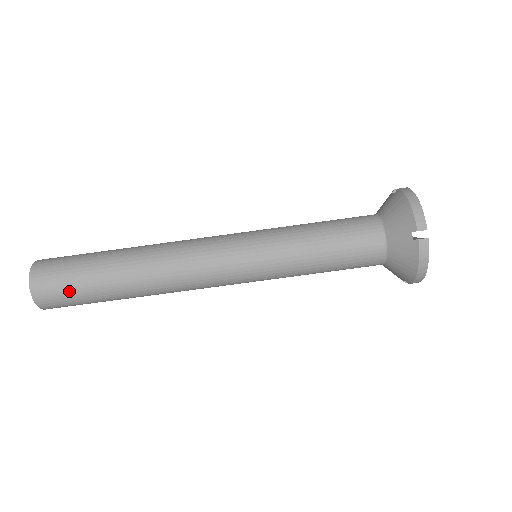
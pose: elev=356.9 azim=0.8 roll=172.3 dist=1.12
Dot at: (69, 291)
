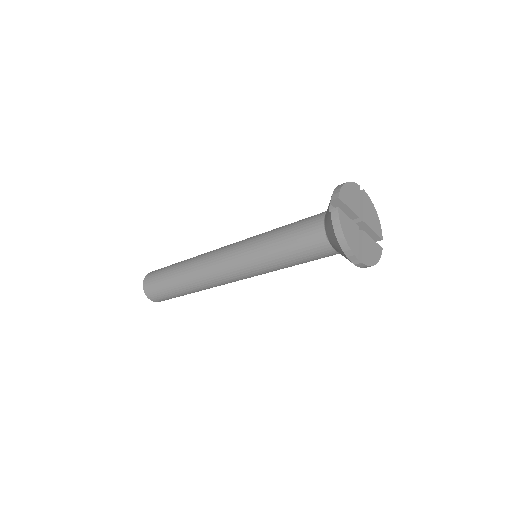
Dot at: (171, 298)
